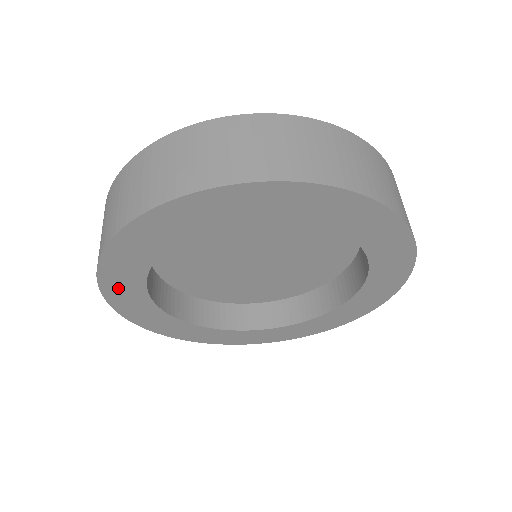
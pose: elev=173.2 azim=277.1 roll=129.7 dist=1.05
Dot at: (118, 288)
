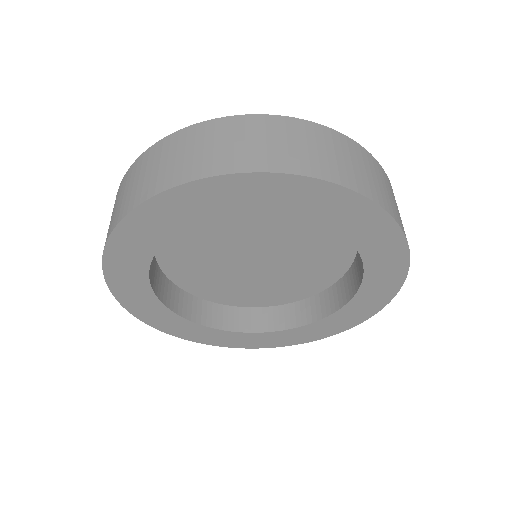
Dot at: (175, 328)
